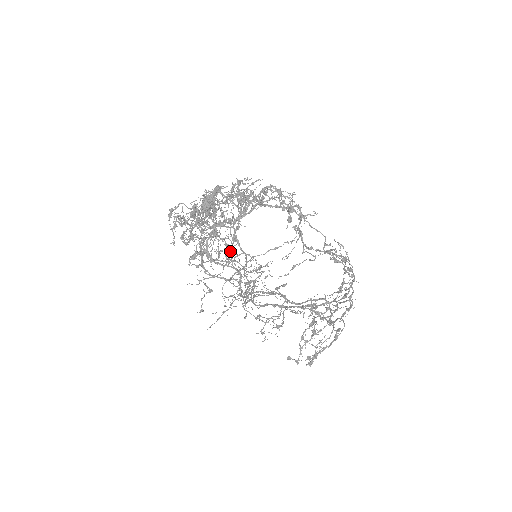
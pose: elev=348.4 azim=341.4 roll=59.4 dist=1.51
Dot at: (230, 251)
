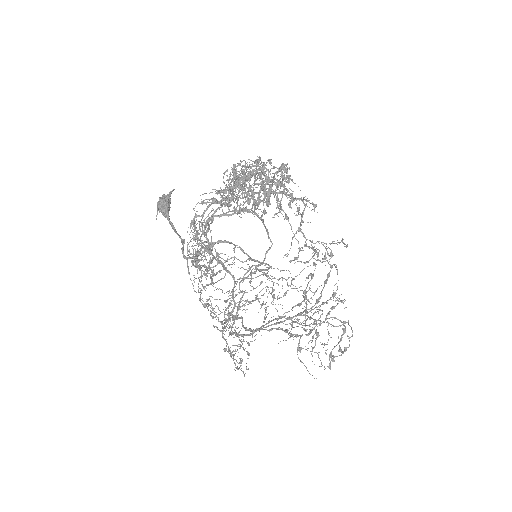
Dot at: occluded
